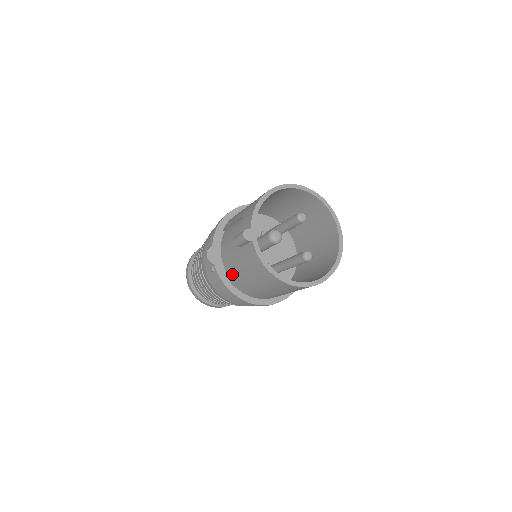
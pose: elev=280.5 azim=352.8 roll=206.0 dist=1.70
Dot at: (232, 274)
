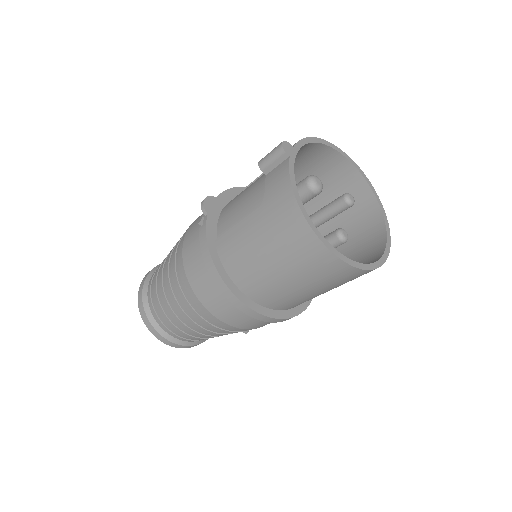
Dot at: (225, 232)
